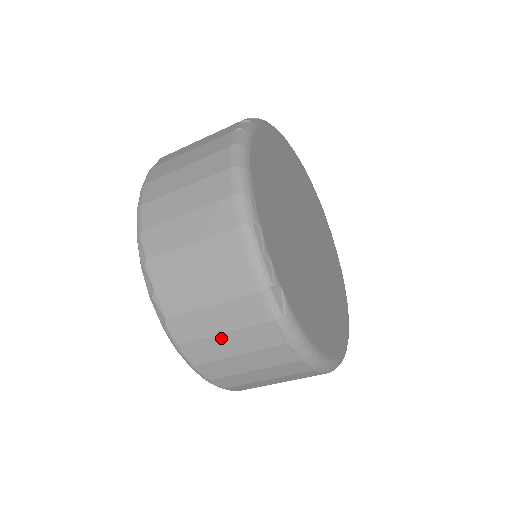
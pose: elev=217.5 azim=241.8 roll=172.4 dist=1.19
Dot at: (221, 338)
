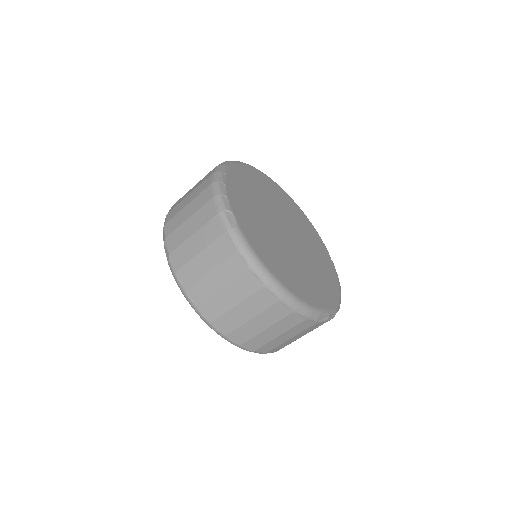
Dot at: (198, 258)
